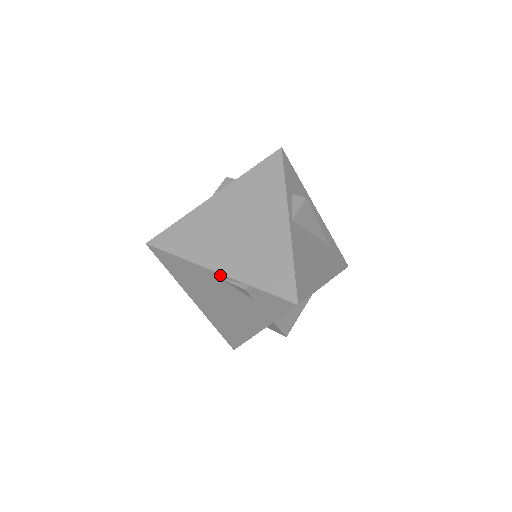
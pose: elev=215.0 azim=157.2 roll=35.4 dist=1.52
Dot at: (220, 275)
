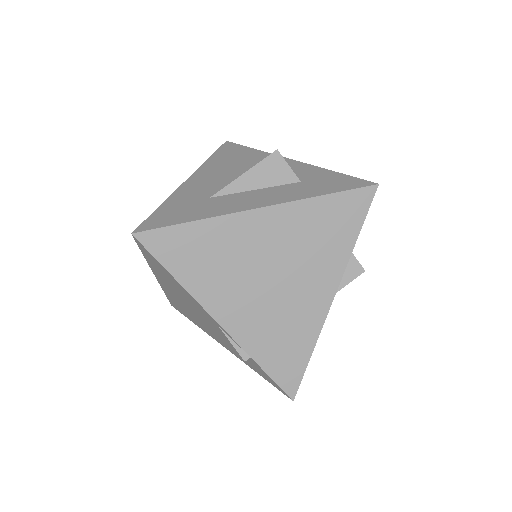
Dot at: (221, 327)
